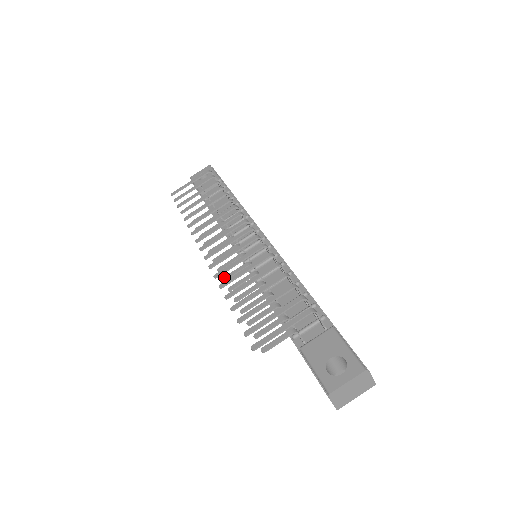
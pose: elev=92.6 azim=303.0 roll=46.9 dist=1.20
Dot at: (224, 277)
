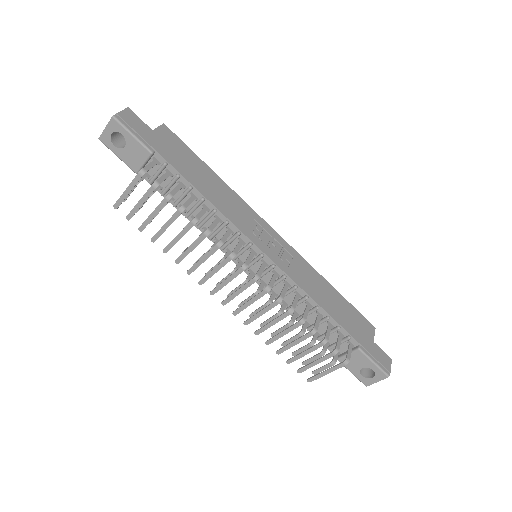
Dot at: (250, 315)
